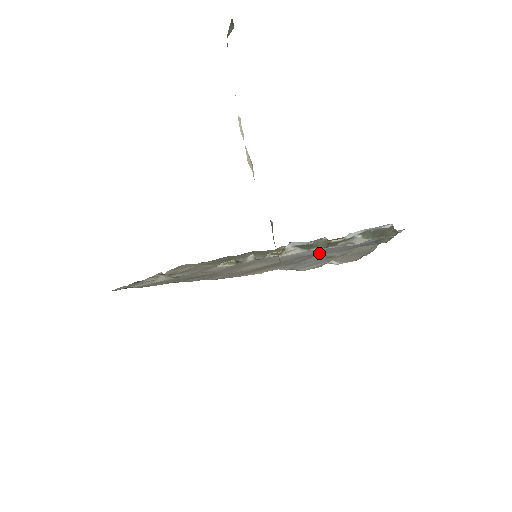
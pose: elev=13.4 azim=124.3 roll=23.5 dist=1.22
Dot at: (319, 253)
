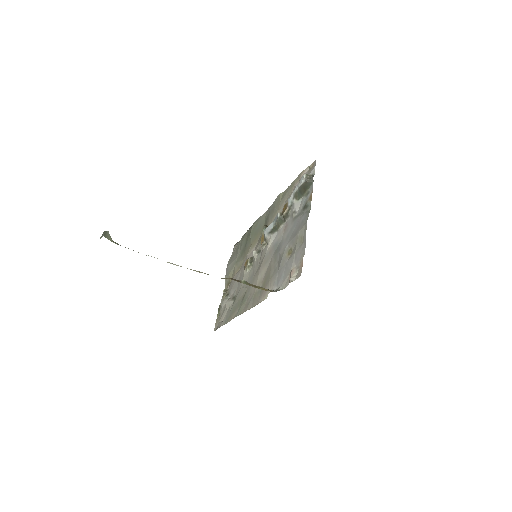
Dot at: (284, 240)
